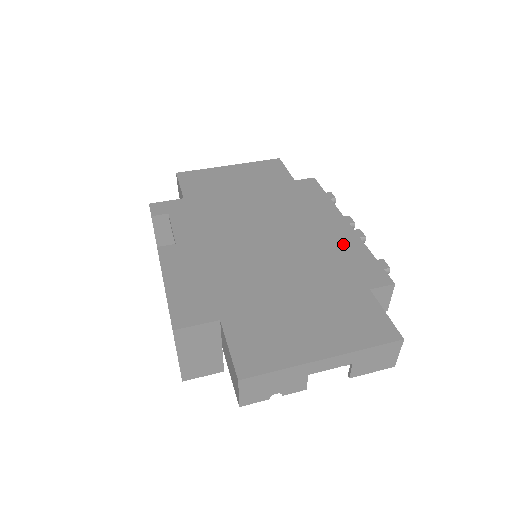
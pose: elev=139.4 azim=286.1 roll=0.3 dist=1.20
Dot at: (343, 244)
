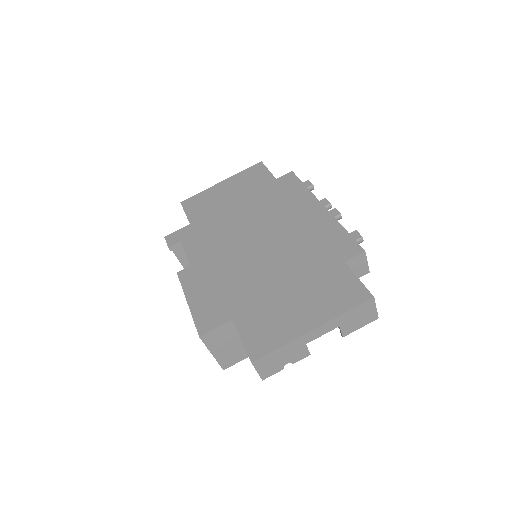
Dot at: (321, 227)
